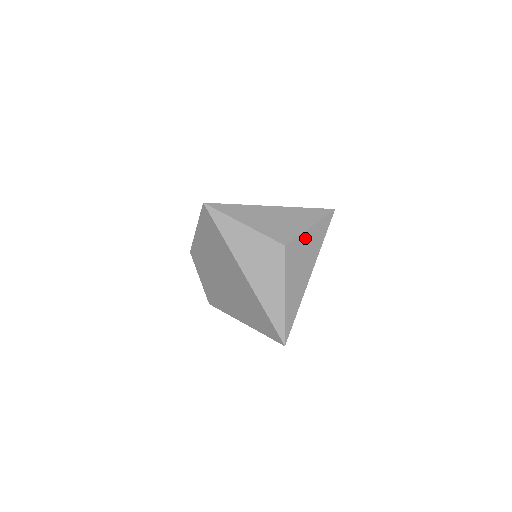
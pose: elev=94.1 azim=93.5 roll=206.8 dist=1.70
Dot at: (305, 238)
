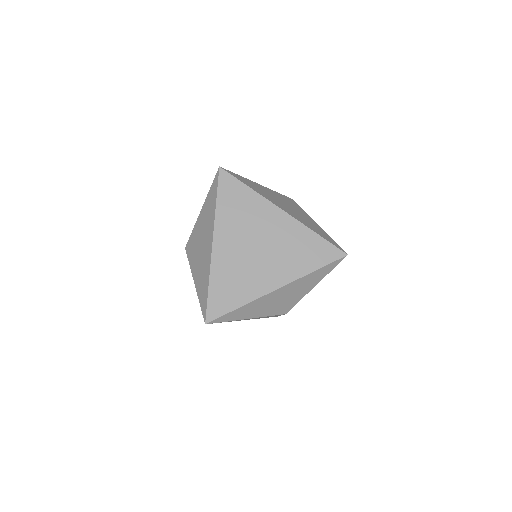
Dot at: occluded
